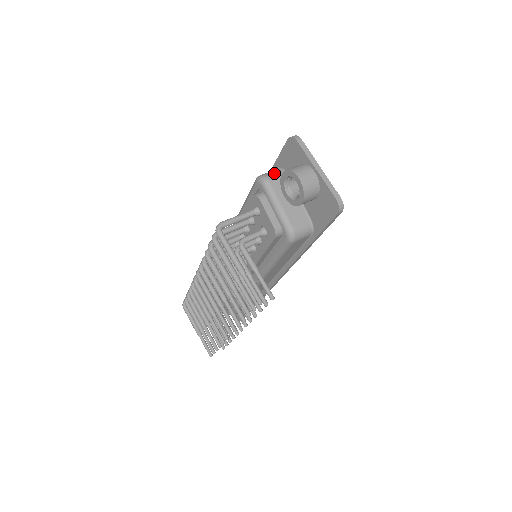
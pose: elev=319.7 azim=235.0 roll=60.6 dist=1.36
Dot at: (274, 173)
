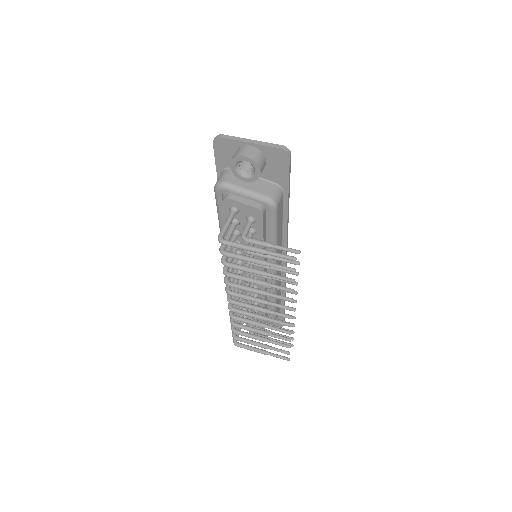
Dot at: (223, 175)
